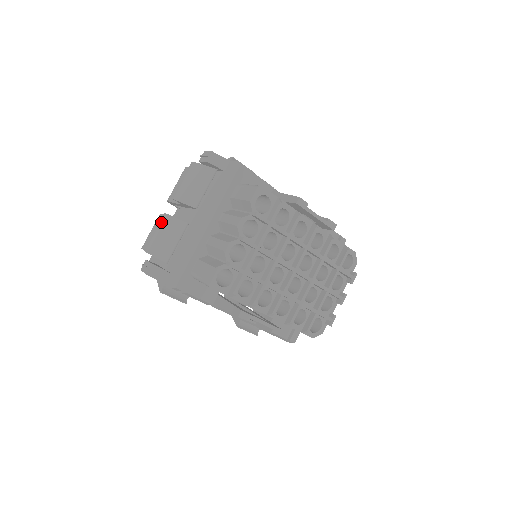
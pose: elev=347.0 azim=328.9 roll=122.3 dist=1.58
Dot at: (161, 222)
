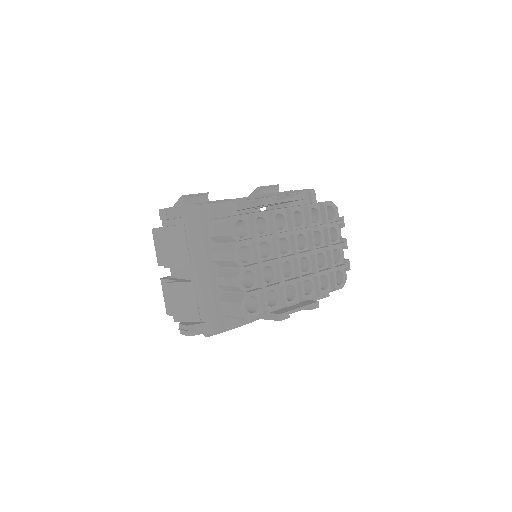
Dot at: (170, 292)
